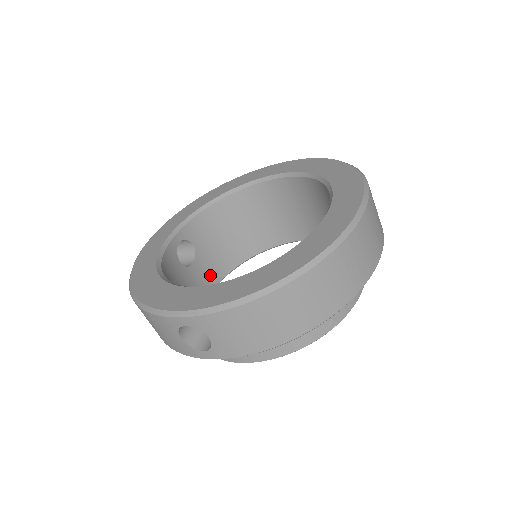
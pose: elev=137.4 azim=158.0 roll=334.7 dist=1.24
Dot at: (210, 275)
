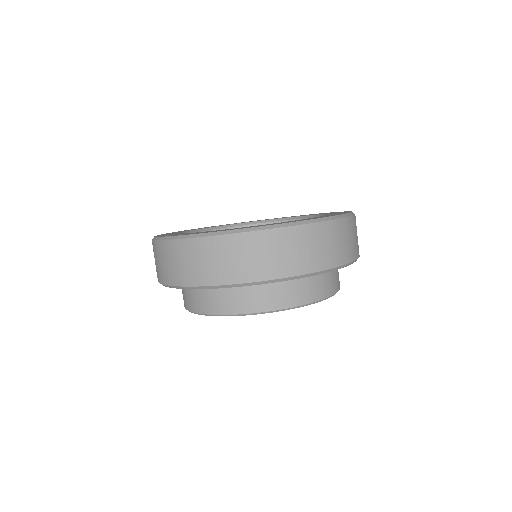
Dot at: occluded
